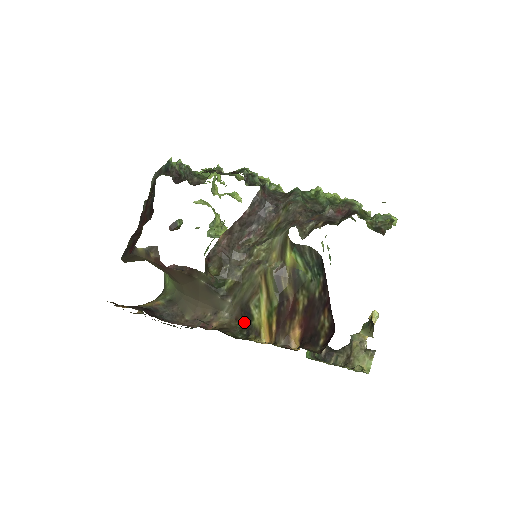
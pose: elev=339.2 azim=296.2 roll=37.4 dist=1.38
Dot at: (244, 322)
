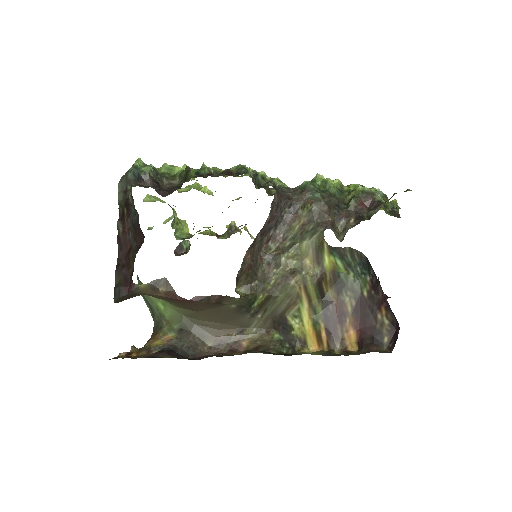
Dot at: (280, 334)
